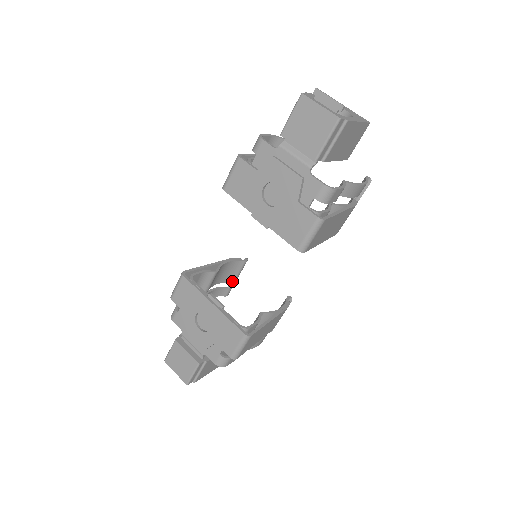
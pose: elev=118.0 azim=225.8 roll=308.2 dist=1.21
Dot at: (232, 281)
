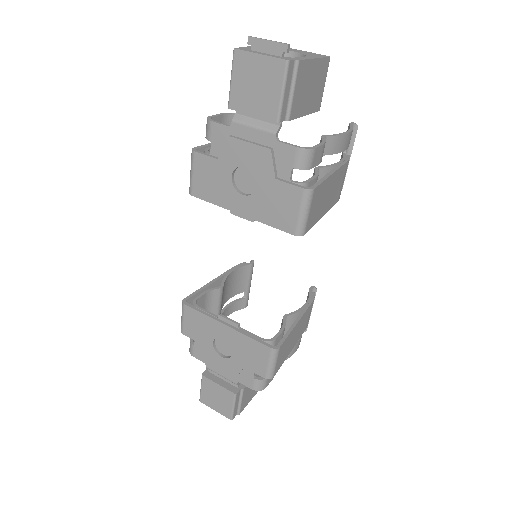
Dot at: (246, 290)
